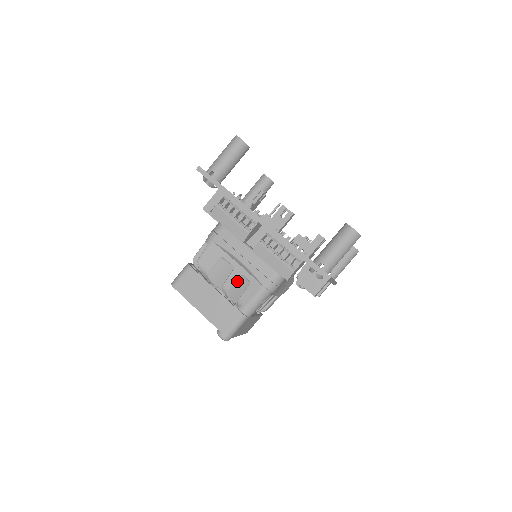
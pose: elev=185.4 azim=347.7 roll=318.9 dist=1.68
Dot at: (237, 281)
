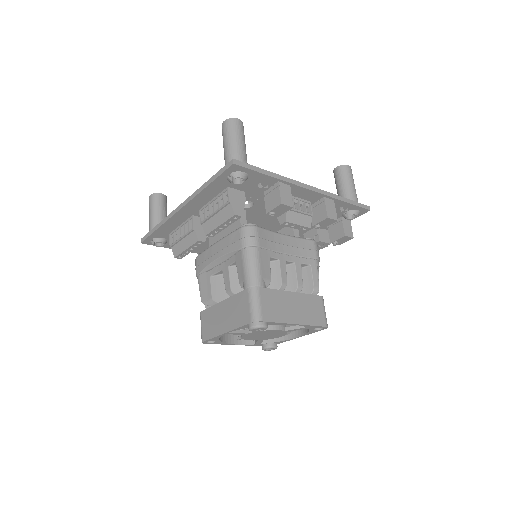
Dot at: (230, 275)
